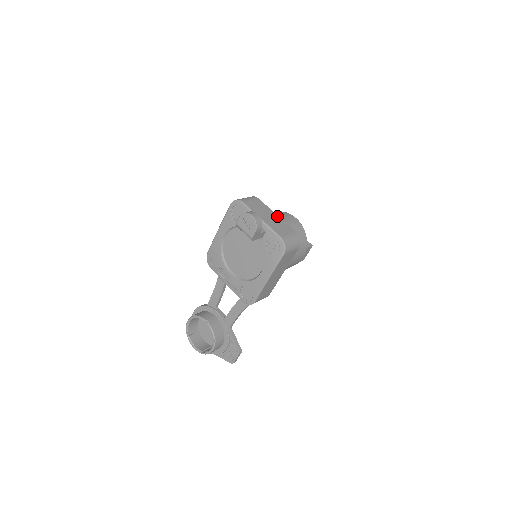
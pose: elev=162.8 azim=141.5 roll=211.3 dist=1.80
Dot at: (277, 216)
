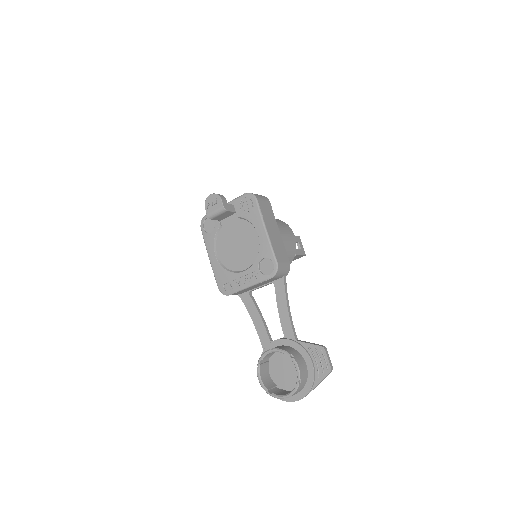
Dot at: occluded
